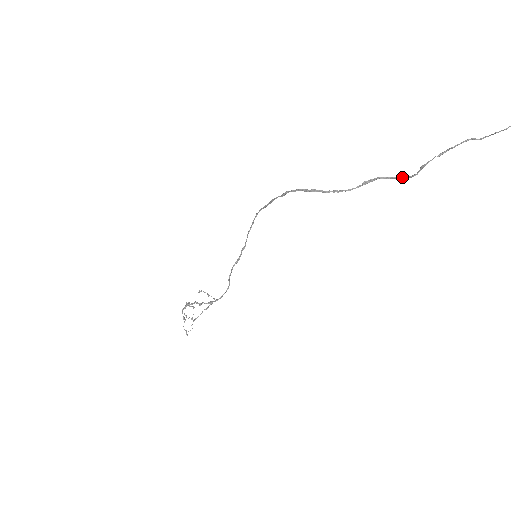
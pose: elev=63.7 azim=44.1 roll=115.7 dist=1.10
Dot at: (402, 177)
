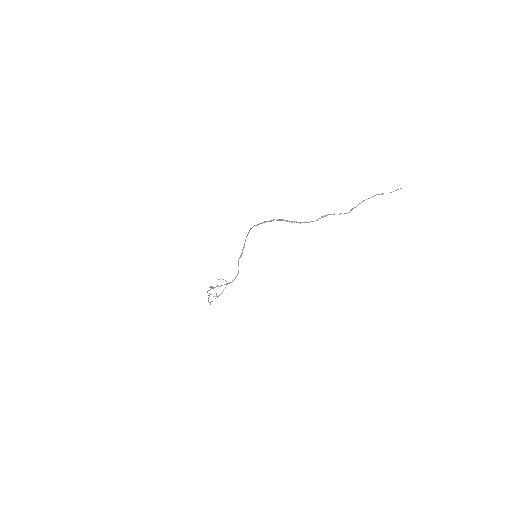
Dot at: occluded
